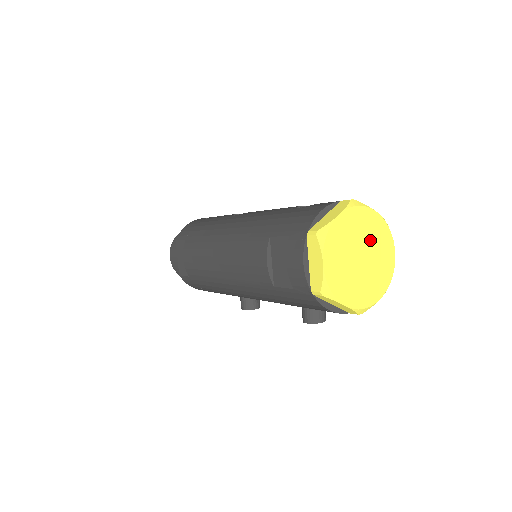
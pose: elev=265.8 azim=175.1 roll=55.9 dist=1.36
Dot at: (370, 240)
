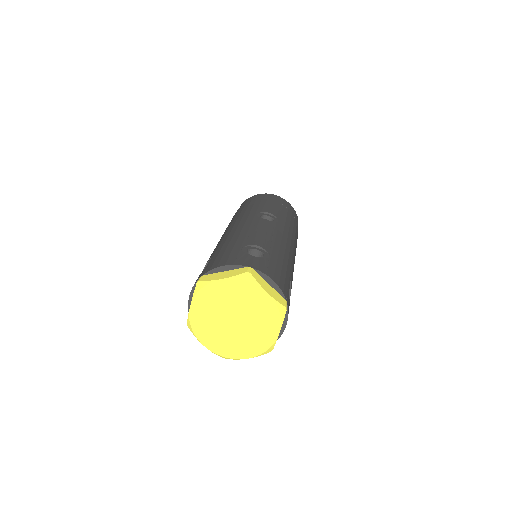
Dot at: (251, 312)
